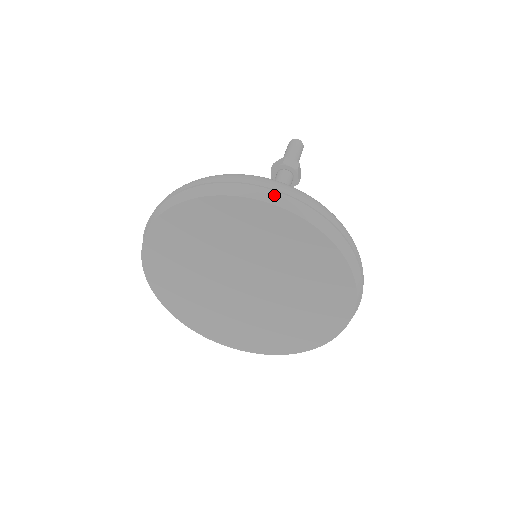
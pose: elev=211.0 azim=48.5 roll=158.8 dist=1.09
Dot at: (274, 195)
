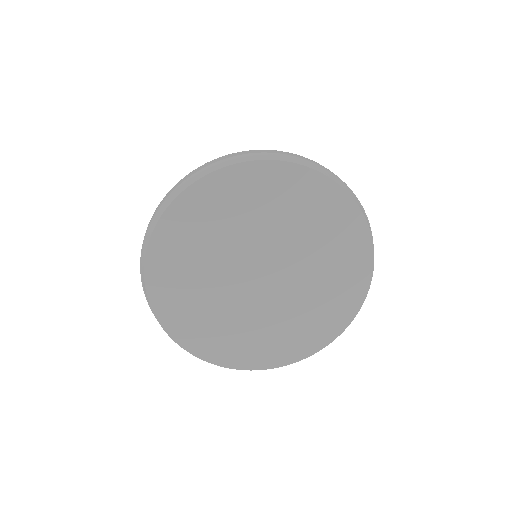
Dot at: (369, 225)
